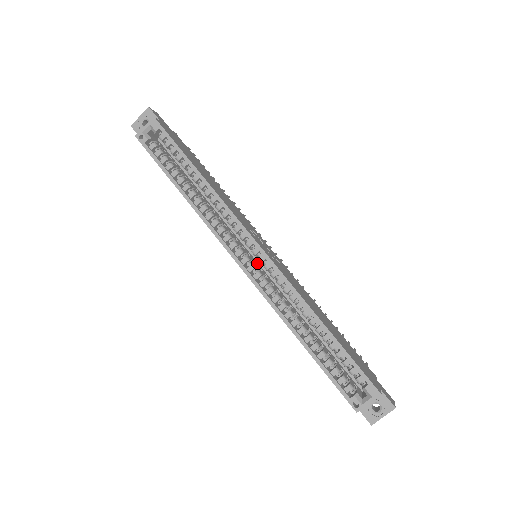
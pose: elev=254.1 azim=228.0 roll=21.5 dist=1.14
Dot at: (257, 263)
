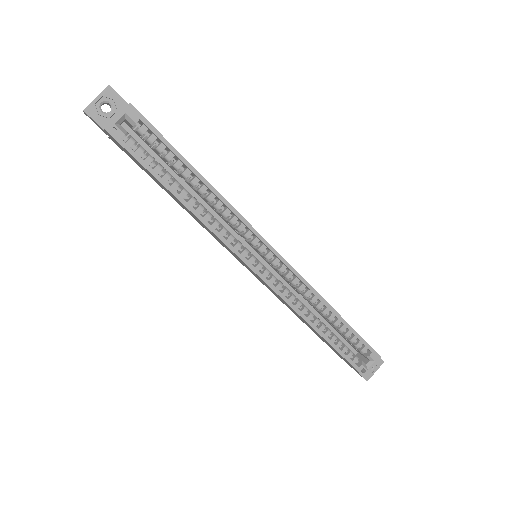
Dot at: occluded
